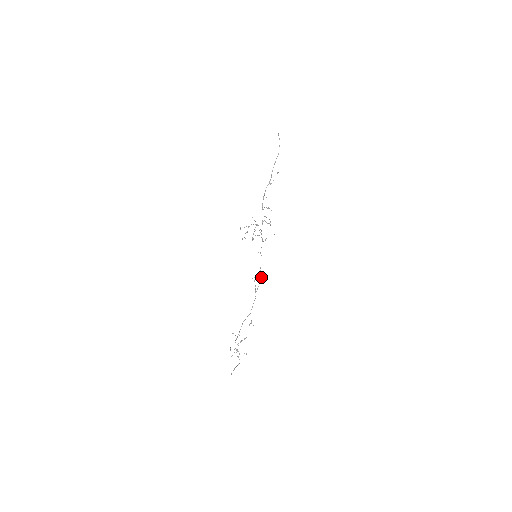
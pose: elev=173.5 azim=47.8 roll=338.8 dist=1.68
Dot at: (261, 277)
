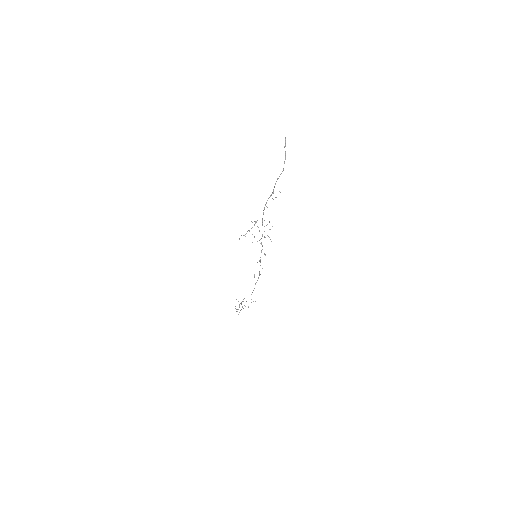
Dot at: occluded
